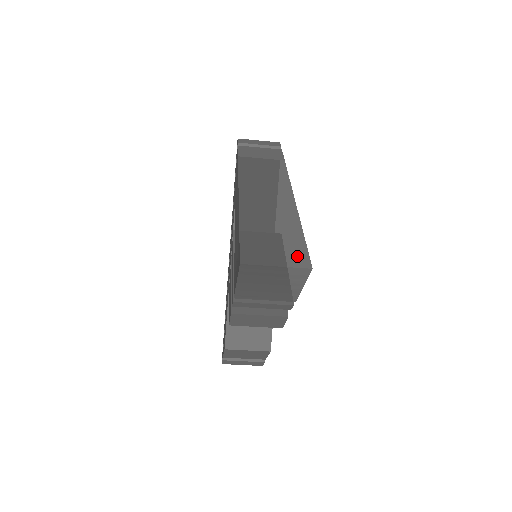
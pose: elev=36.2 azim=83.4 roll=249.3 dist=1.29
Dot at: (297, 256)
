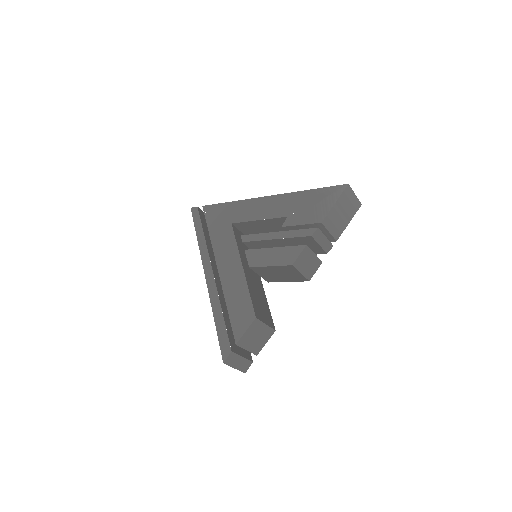
Dot at: occluded
